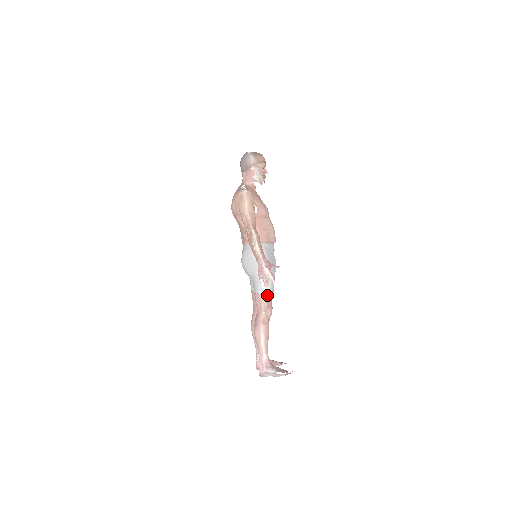
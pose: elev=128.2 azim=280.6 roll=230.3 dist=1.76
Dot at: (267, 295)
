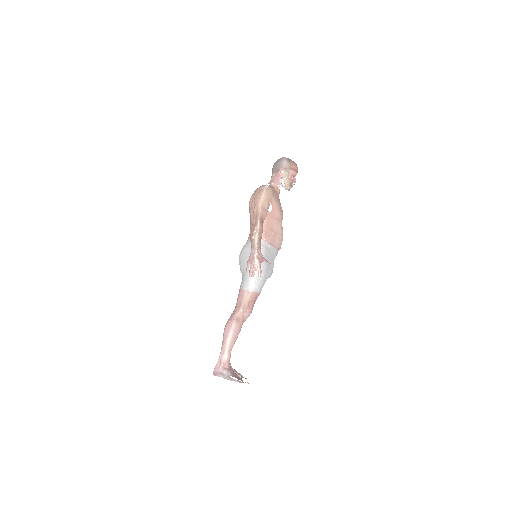
Dot at: (251, 294)
